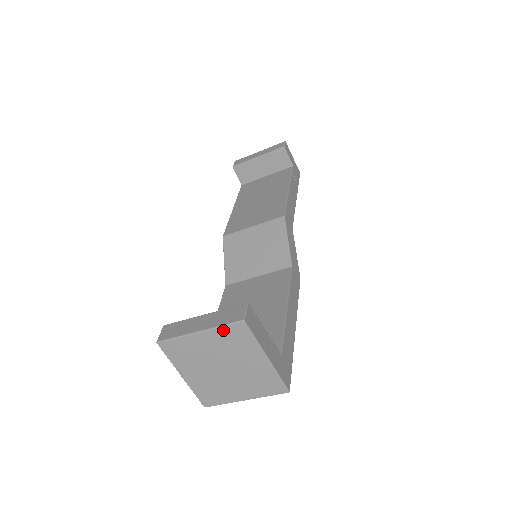
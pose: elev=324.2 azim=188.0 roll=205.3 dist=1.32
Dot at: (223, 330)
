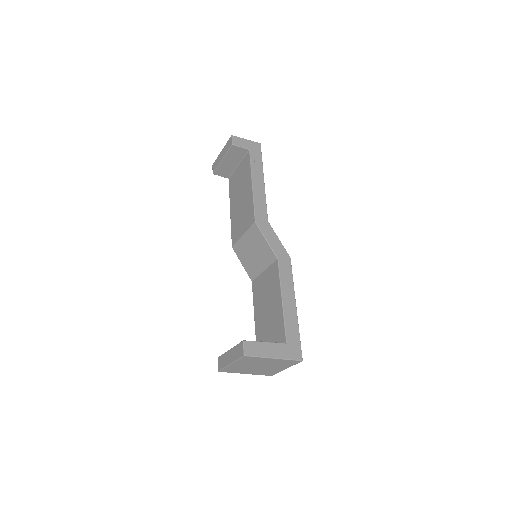
Dot at: (240, 360)
